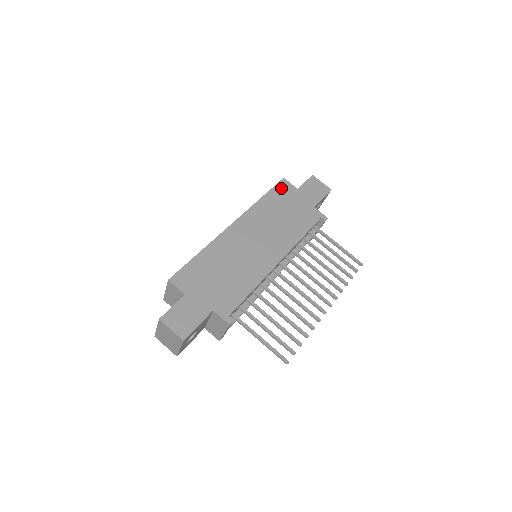
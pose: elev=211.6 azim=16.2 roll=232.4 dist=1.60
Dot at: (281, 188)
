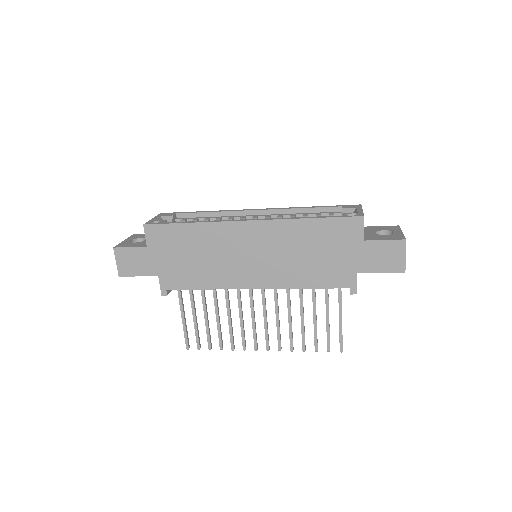
Dot at: (345, 225)
